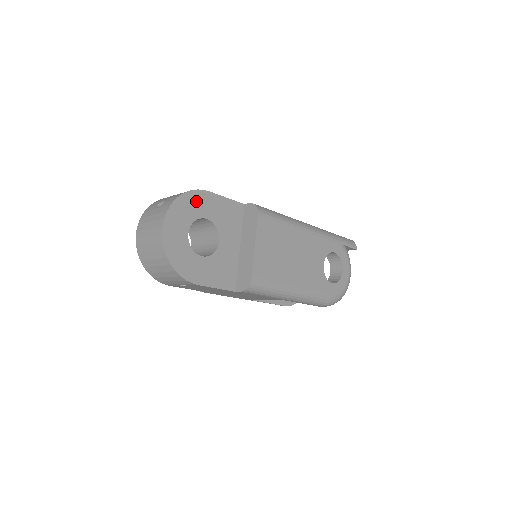
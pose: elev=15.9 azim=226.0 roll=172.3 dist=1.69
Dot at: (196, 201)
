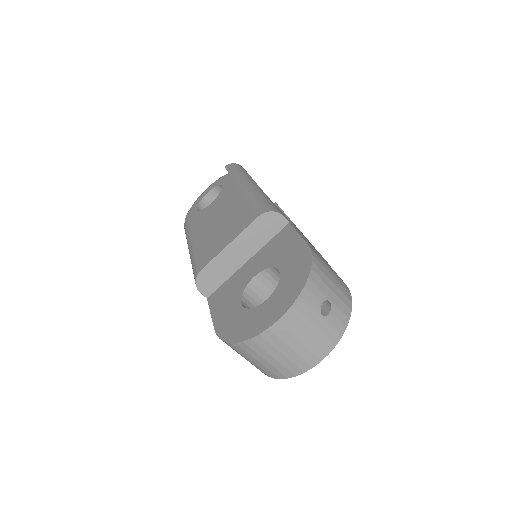
Dot at: occluded
